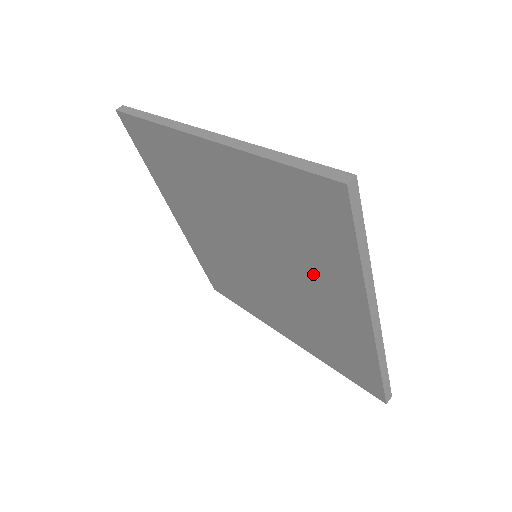
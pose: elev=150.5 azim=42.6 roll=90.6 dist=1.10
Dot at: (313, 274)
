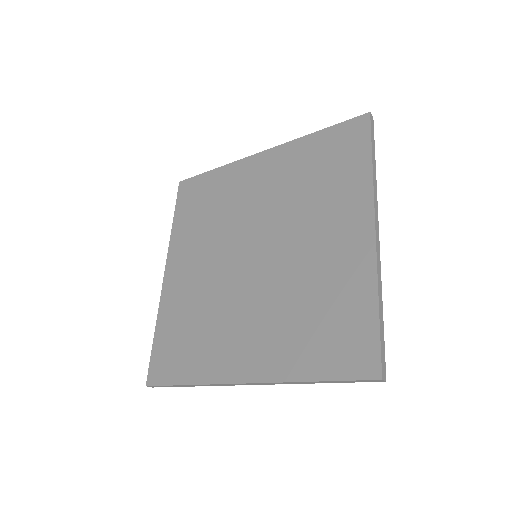
Dot at: (324, 214)
